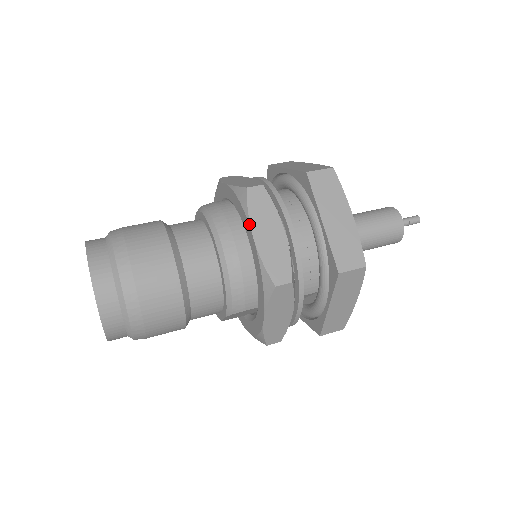
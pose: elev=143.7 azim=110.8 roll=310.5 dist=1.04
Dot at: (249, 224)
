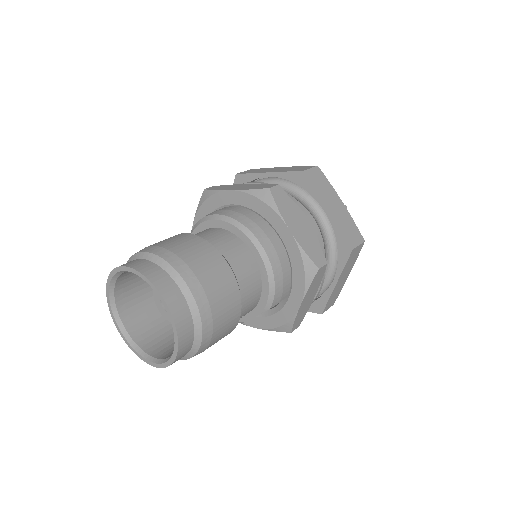
Dot at: (282, 219)
